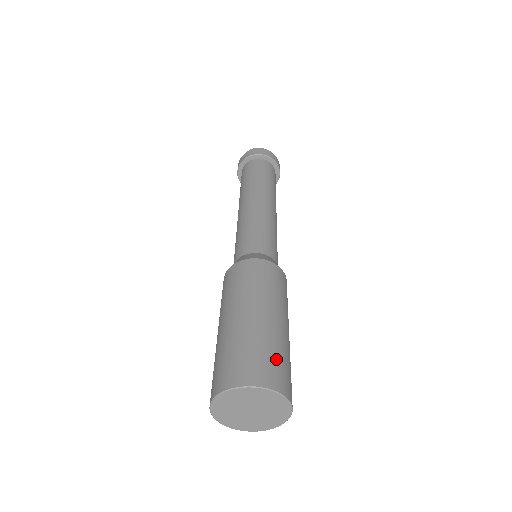
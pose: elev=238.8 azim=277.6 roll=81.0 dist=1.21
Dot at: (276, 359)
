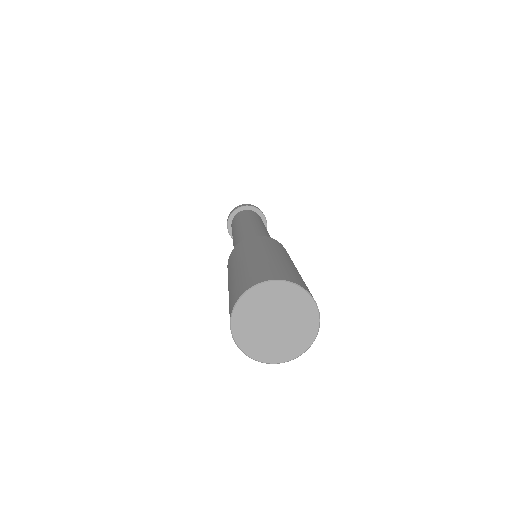
Dot at: (277, 268)
